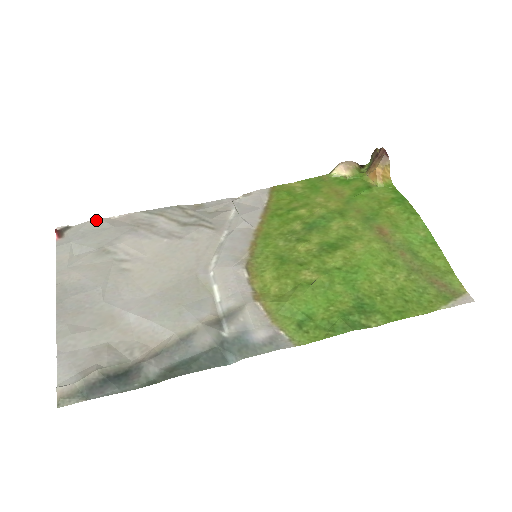
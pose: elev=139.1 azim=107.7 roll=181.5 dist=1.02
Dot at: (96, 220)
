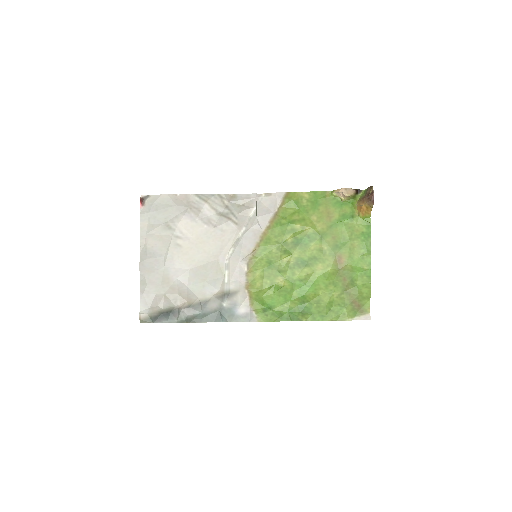
Dot at: (165, 195)
